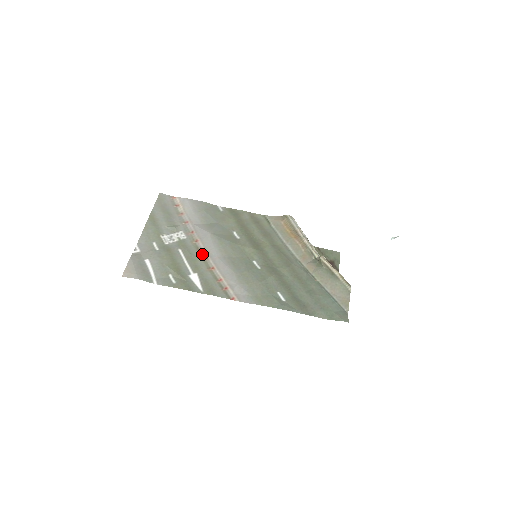
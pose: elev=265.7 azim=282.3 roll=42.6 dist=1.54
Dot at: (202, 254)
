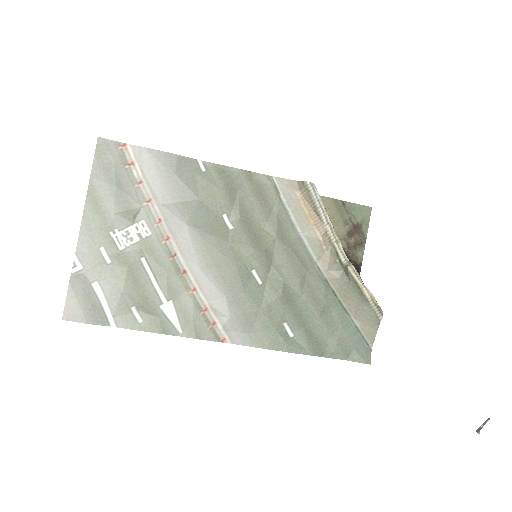
Dot at: (177, 265)
